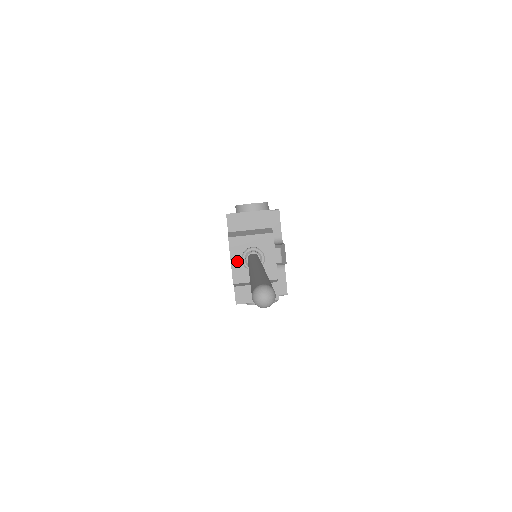
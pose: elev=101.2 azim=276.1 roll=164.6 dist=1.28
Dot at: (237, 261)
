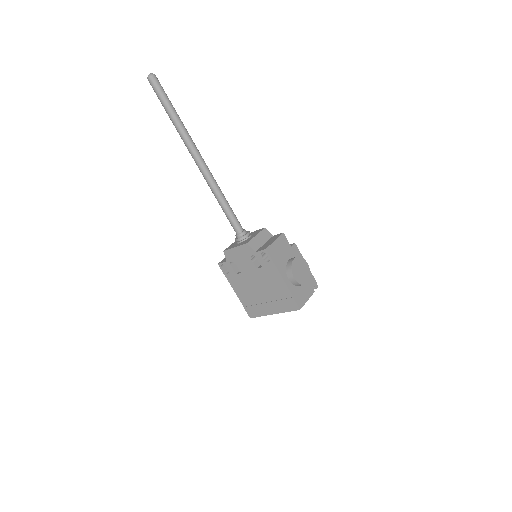
Dot at: (238, 245)
